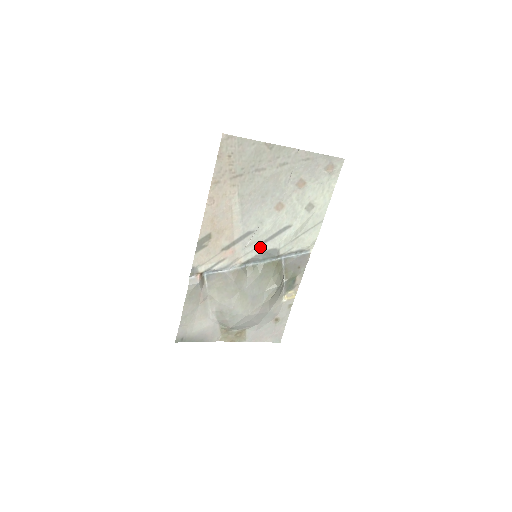
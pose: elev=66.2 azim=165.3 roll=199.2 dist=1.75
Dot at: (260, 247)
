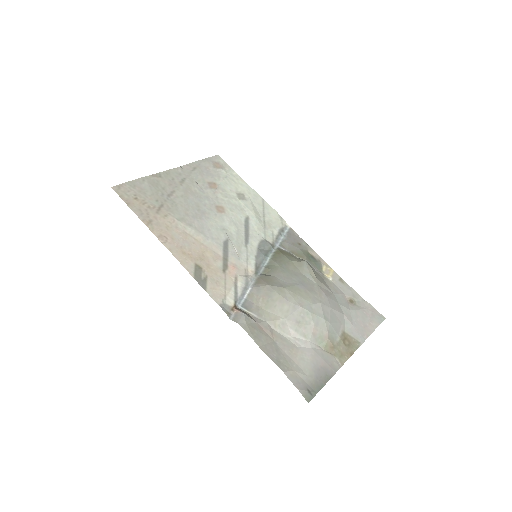
Dot at: (249, 248)
